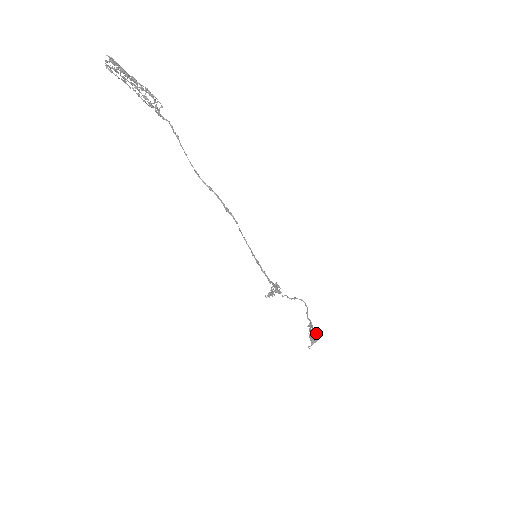
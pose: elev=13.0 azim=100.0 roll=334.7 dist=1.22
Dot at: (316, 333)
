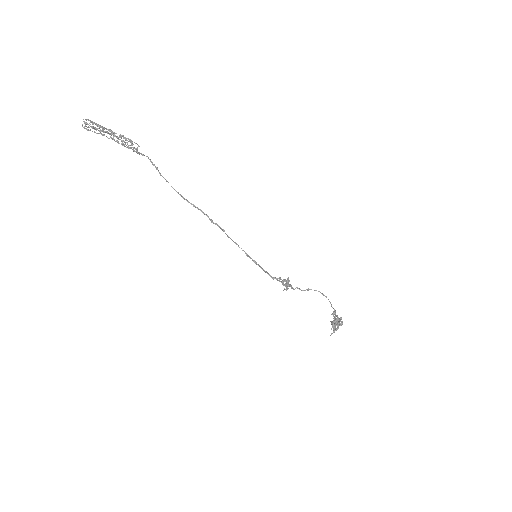
Dot at: (338, 321)
